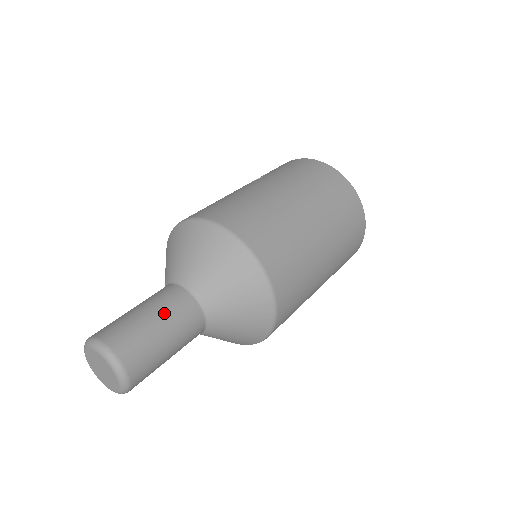
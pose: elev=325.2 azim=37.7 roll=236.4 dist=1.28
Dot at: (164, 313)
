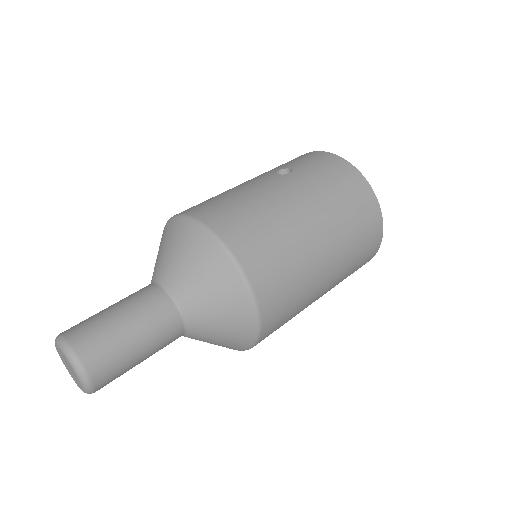
Dot at: (144, 327)
